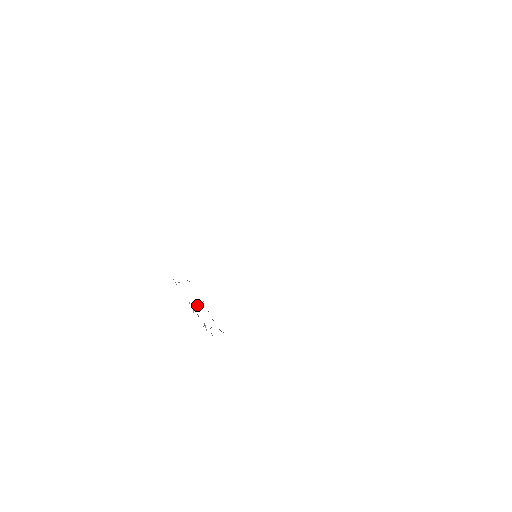
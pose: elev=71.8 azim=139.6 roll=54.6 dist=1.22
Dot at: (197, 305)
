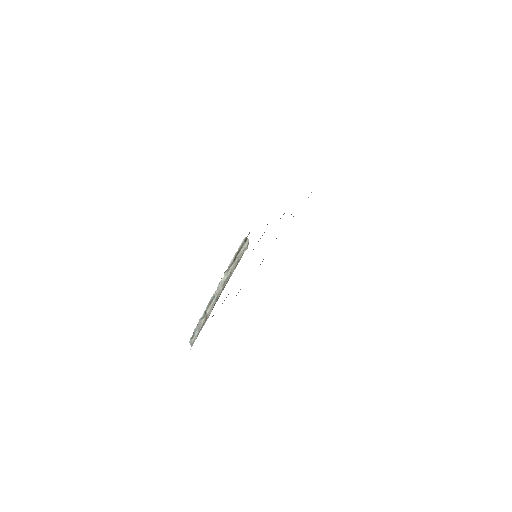
Dot at: (219, 287)
